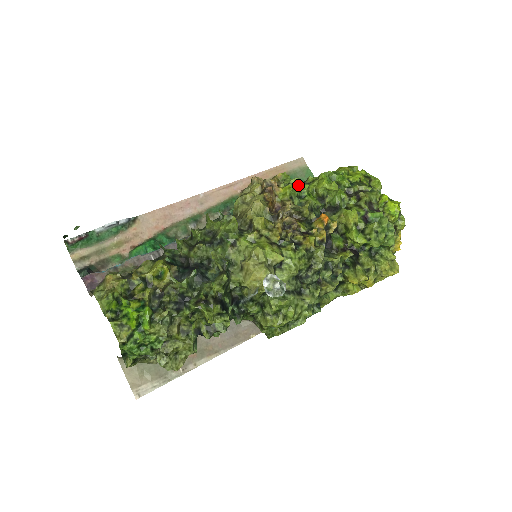
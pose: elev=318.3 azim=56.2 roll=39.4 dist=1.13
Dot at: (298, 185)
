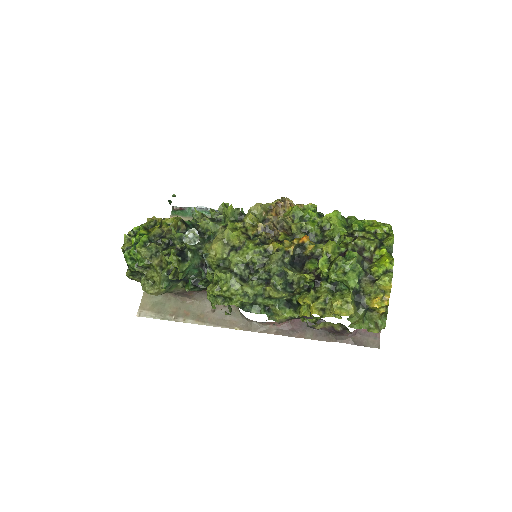
Dot at: (307, 210)
